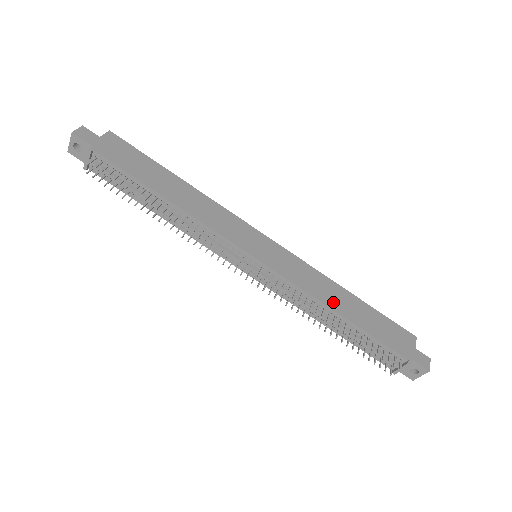
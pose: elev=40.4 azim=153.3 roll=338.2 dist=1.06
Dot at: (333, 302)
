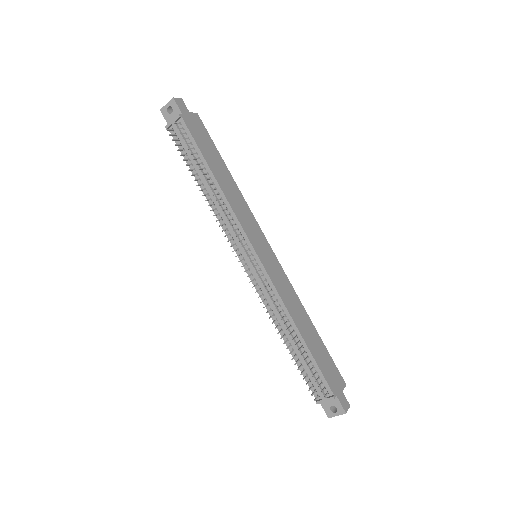
Dot at: (297, 319)
